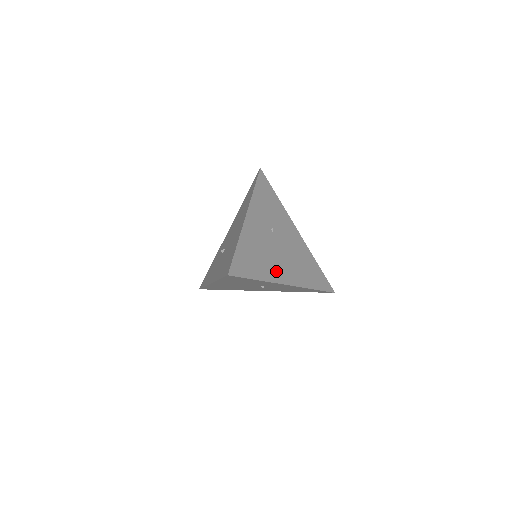
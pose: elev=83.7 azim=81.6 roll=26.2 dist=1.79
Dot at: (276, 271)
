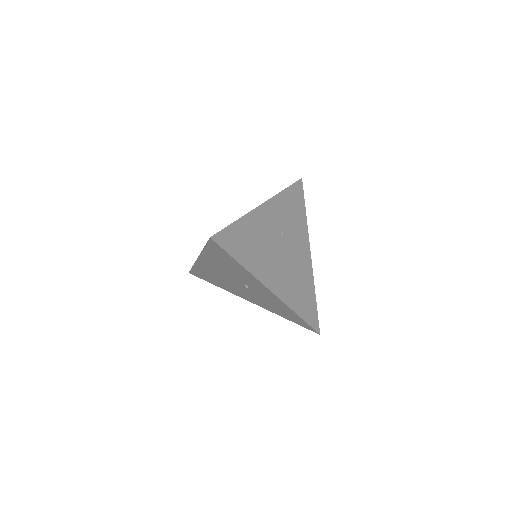
Dot at: (265, 271)
